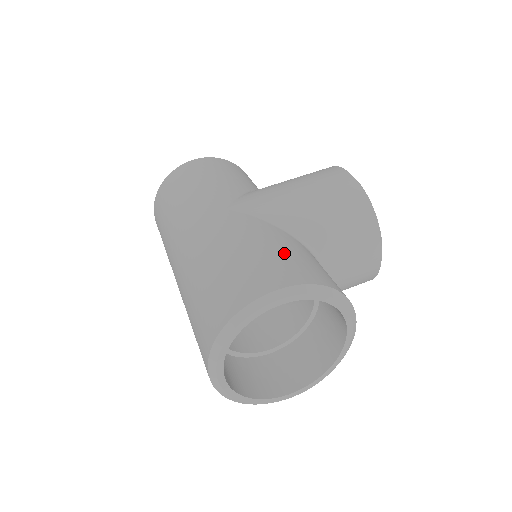
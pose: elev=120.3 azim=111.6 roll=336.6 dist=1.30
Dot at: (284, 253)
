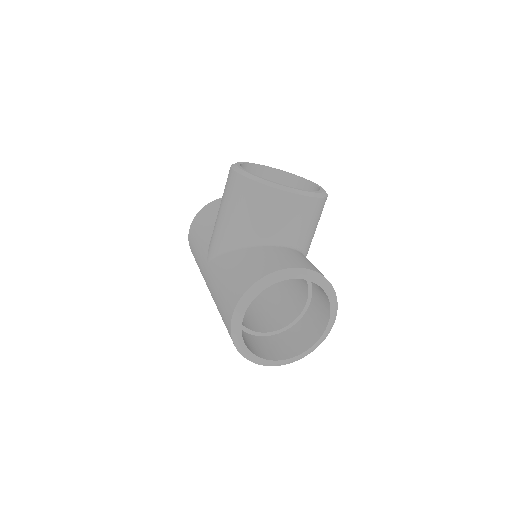
Dot at: (232, 277)
